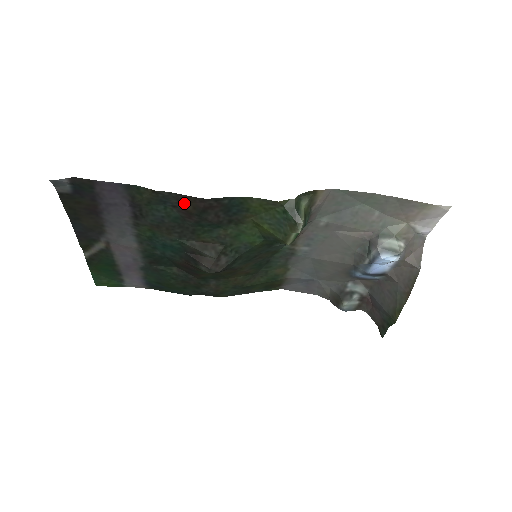
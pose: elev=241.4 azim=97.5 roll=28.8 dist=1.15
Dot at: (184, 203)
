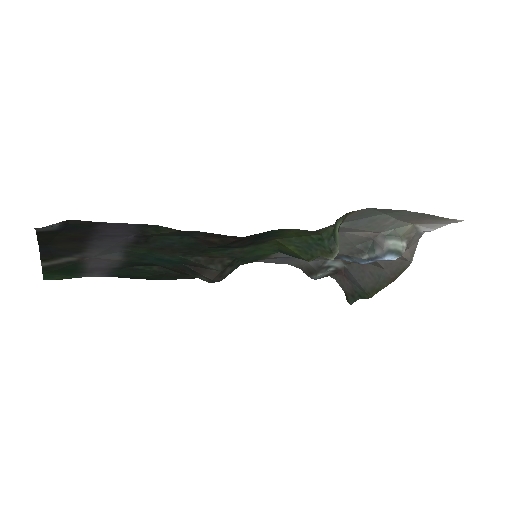
Dot at: (210, 236)
